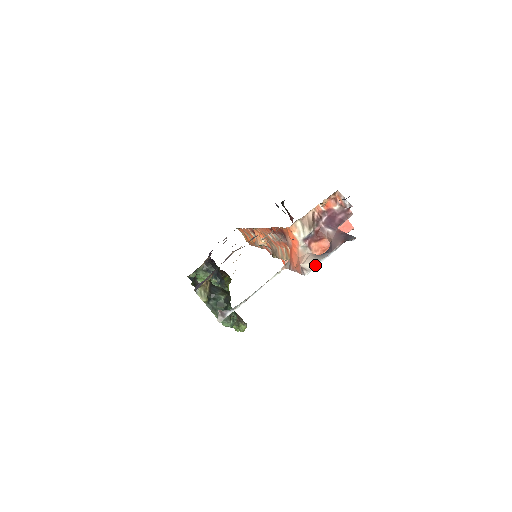
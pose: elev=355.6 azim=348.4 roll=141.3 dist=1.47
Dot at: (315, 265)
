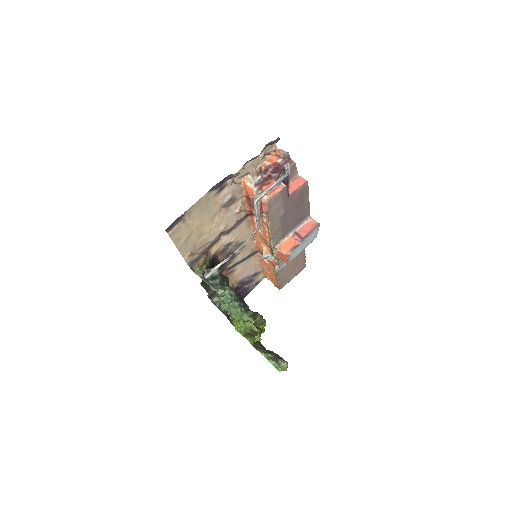
Dot at: (262, 193)
